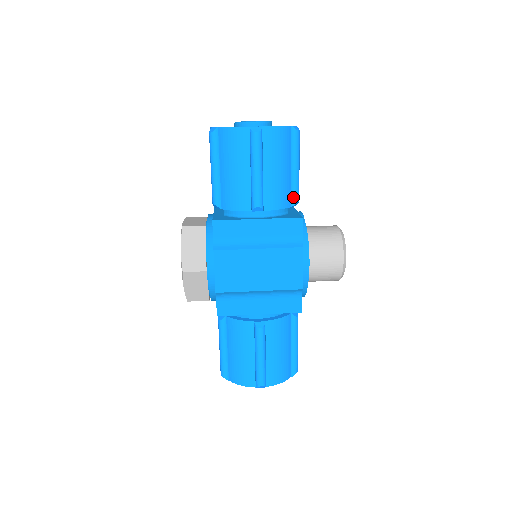
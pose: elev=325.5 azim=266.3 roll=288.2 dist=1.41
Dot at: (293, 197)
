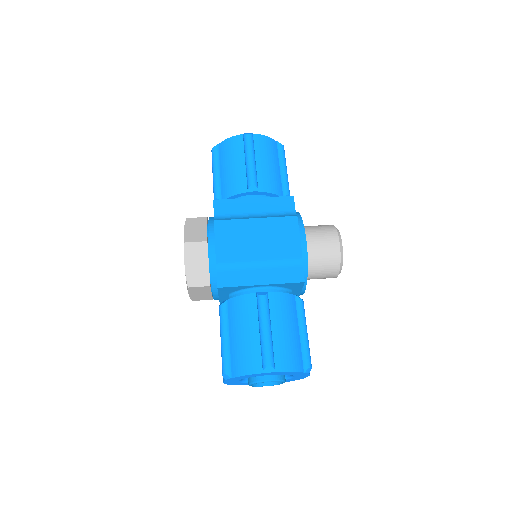
Dot at: (284, 190)
